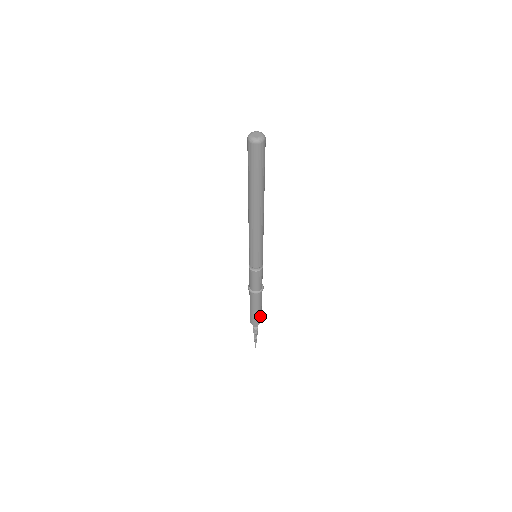
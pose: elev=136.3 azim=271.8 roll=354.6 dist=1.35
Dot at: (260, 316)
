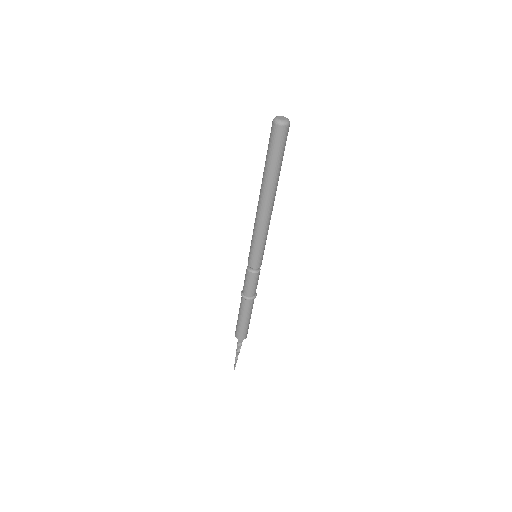
Dot at: (248, 327)
